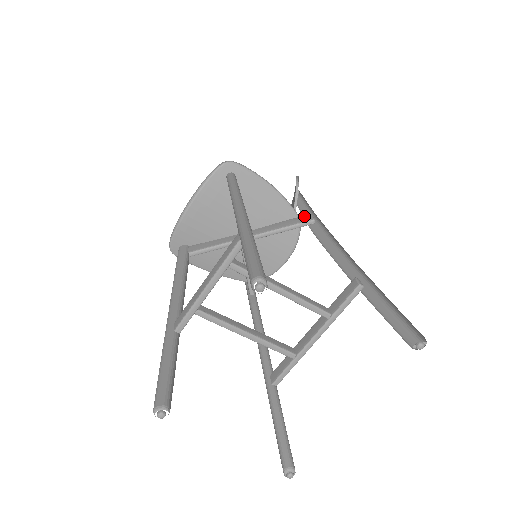
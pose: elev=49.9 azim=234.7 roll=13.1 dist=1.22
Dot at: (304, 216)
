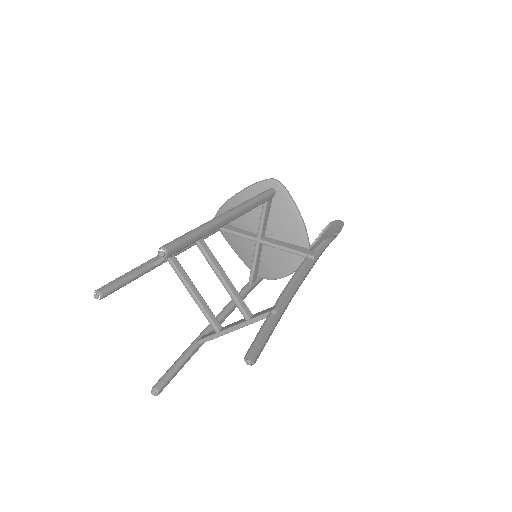
Dot at: (311, 250)
